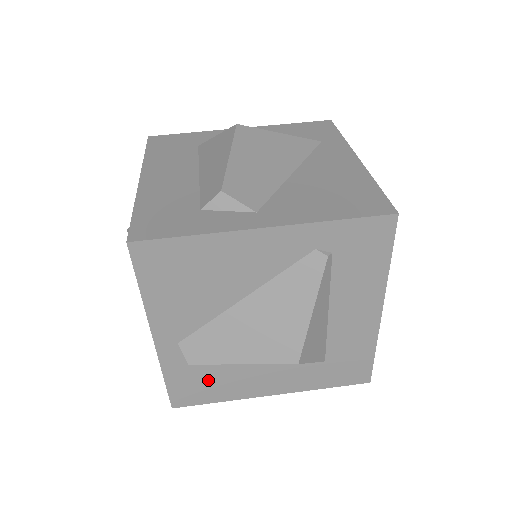
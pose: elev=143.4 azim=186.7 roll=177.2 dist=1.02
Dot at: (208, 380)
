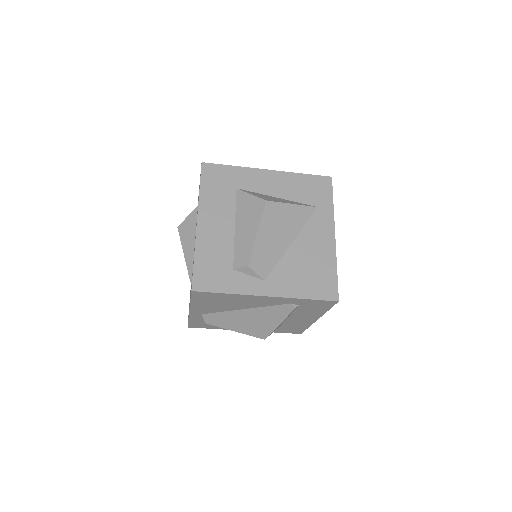
Dot at: occluded
